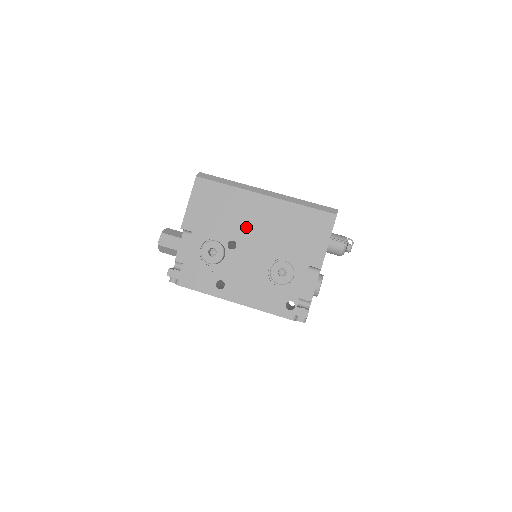
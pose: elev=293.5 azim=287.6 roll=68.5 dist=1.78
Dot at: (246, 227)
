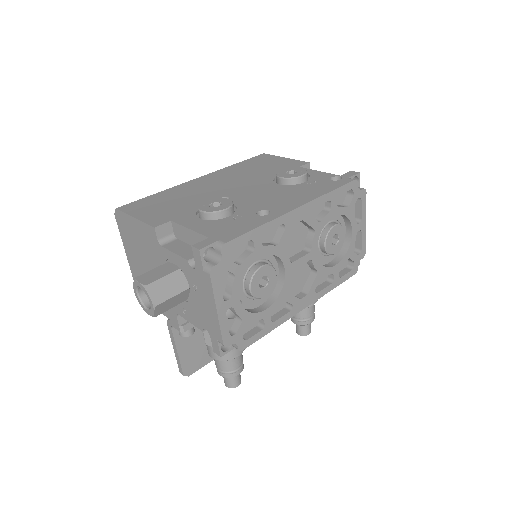
Dot at: (215, 190)
